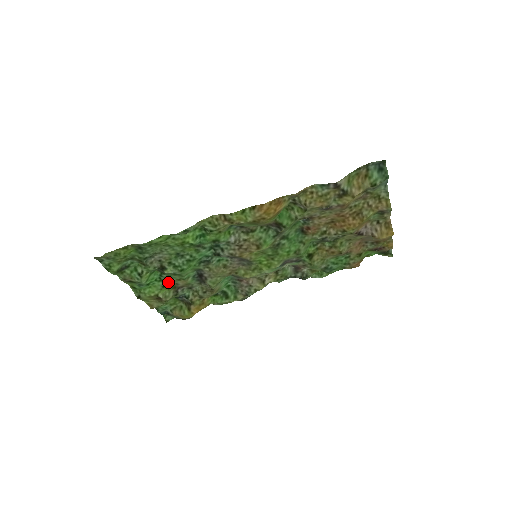
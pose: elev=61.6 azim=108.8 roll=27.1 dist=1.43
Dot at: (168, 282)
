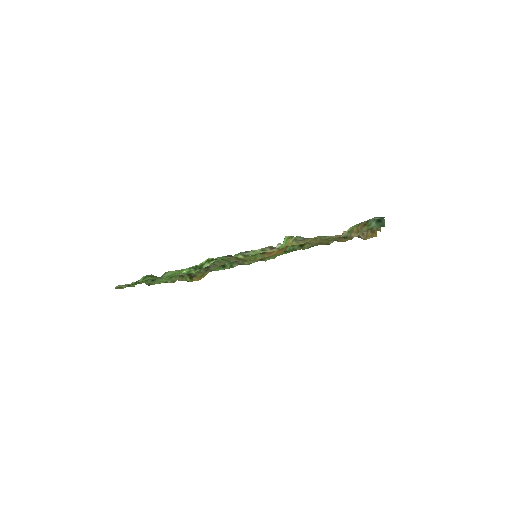
Dot at: occluded
